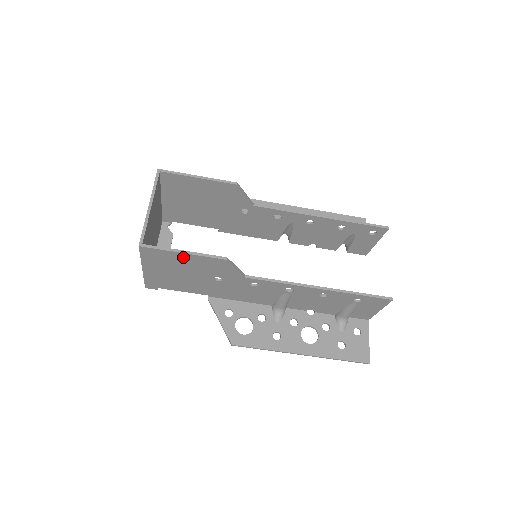
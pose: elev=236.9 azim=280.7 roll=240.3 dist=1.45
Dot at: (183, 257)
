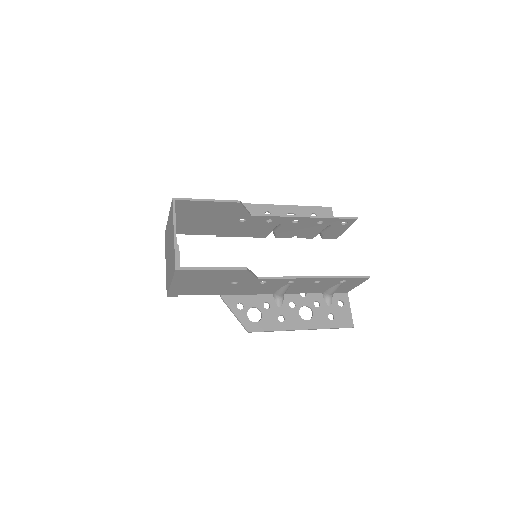
Dot at: (211, 272)
